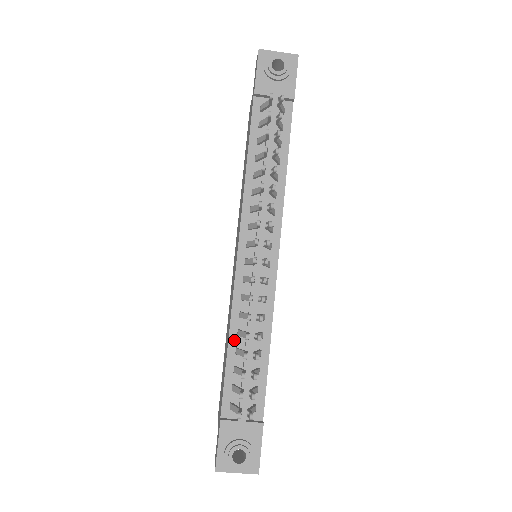
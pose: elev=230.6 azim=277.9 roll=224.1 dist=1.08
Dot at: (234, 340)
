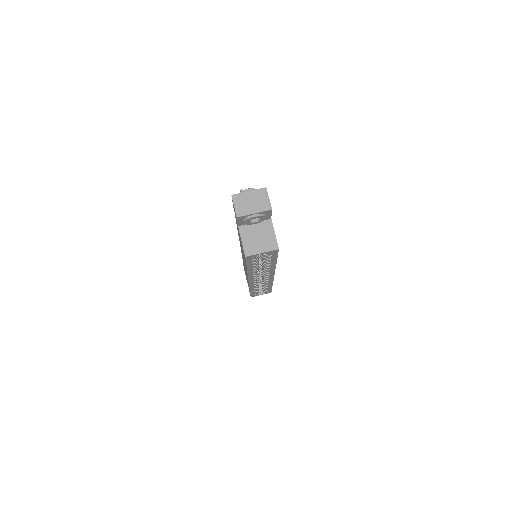
Dot at: occluded
